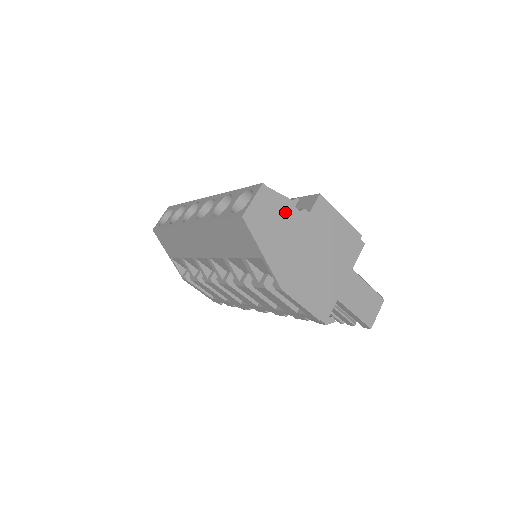
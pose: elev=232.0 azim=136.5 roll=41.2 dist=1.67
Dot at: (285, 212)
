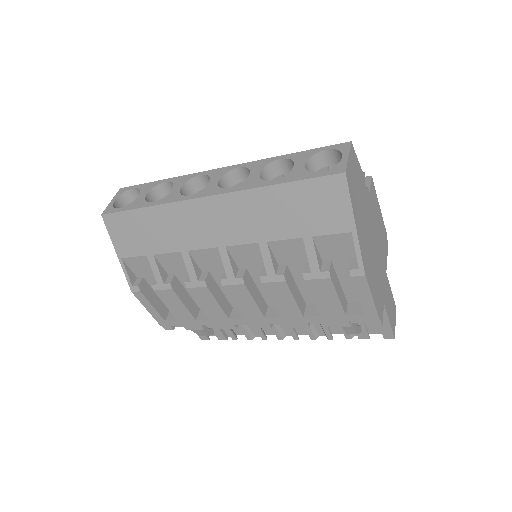
Dot at: (361, 184)
